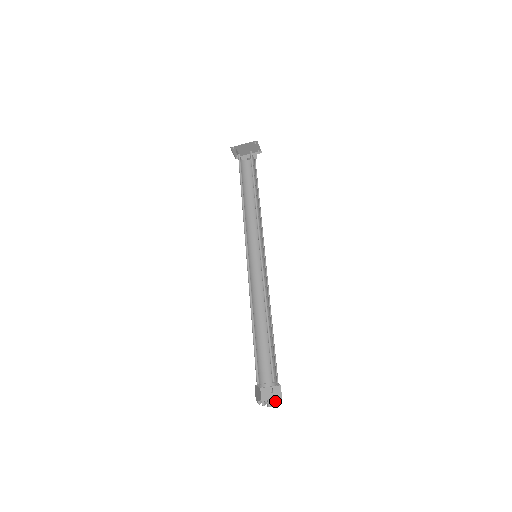
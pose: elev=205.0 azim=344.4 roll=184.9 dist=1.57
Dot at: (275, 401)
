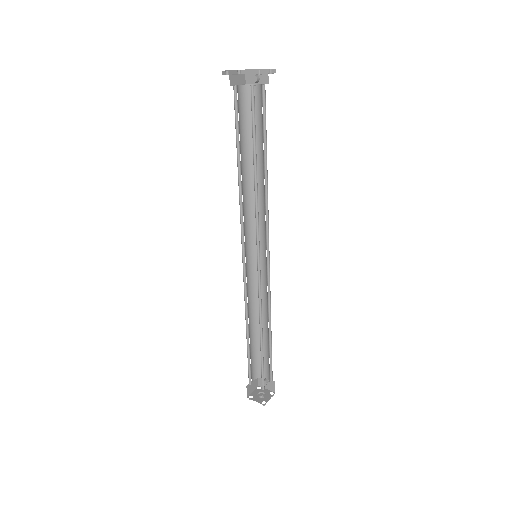
Dot at: (263, 405)
